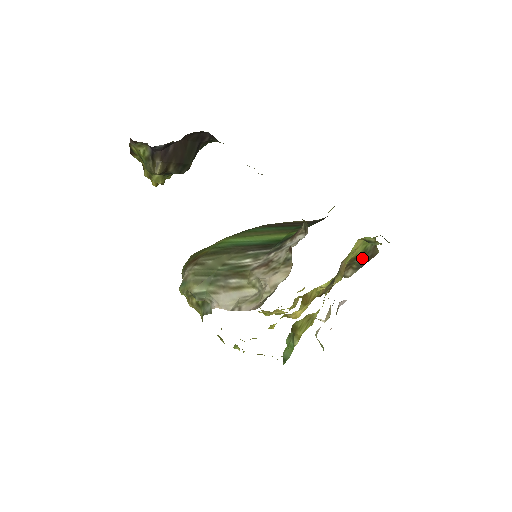
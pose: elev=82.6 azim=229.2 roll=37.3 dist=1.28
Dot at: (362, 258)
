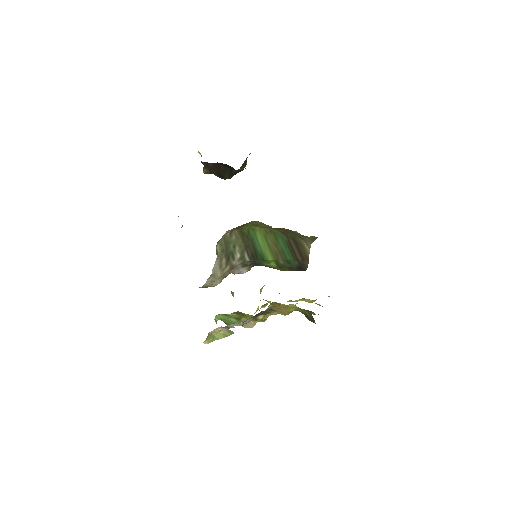
Dot at: (307, 316)
